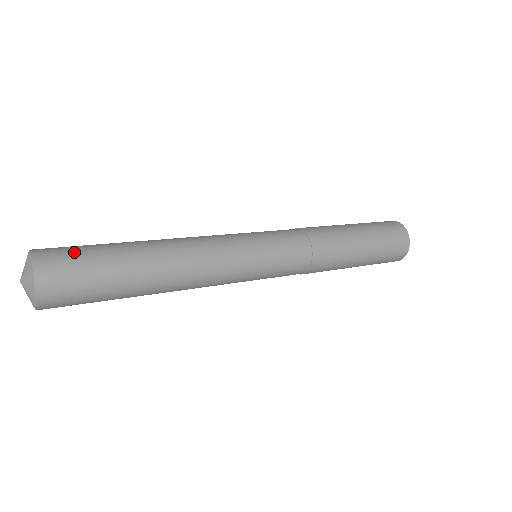
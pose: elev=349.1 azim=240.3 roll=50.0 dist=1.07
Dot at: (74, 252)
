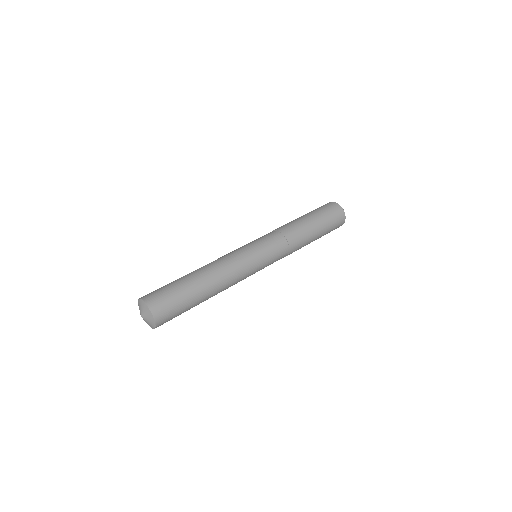
Dot at: (159, 289)
